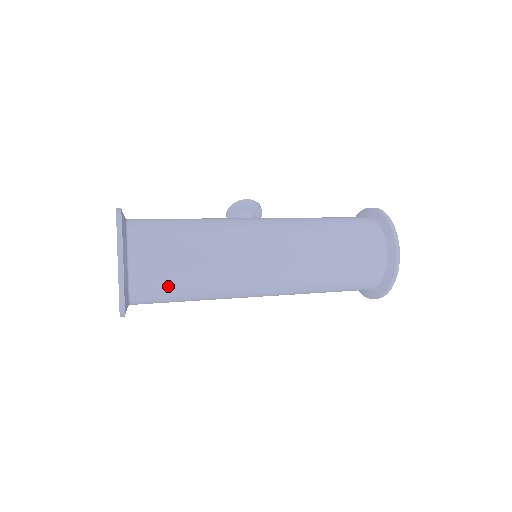
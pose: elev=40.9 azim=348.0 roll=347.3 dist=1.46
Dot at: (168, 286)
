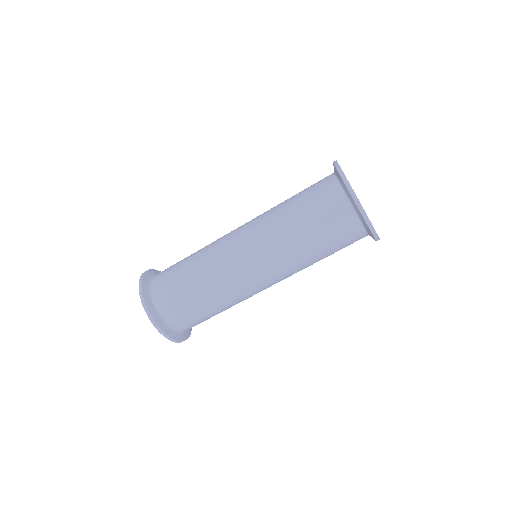
Dot at: (177, 292)
